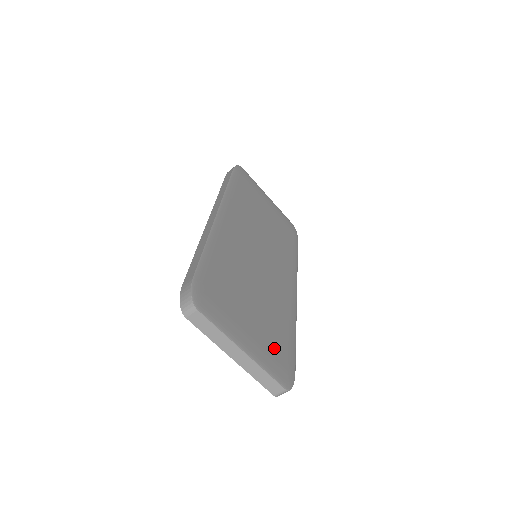
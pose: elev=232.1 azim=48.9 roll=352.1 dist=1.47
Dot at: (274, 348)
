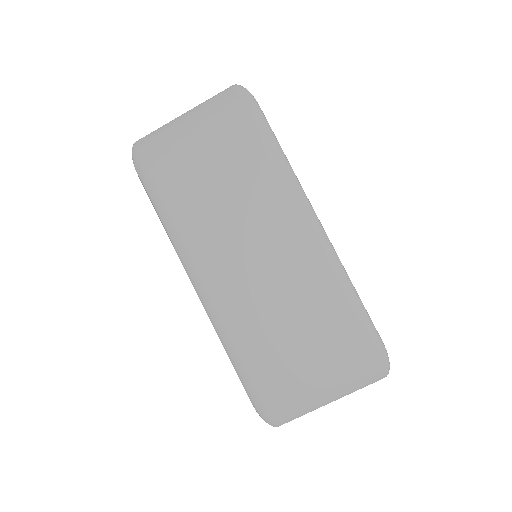
Dot at: (348, 354)
